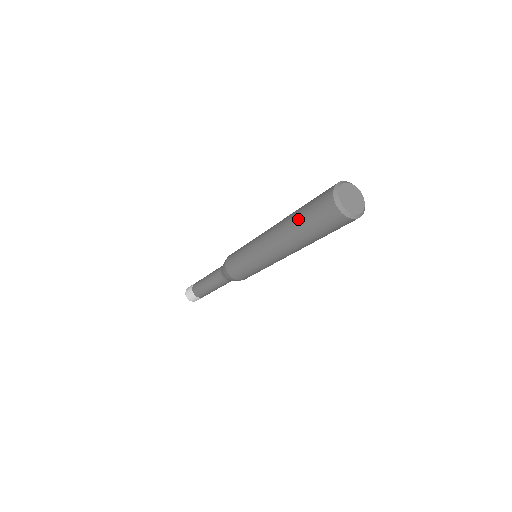
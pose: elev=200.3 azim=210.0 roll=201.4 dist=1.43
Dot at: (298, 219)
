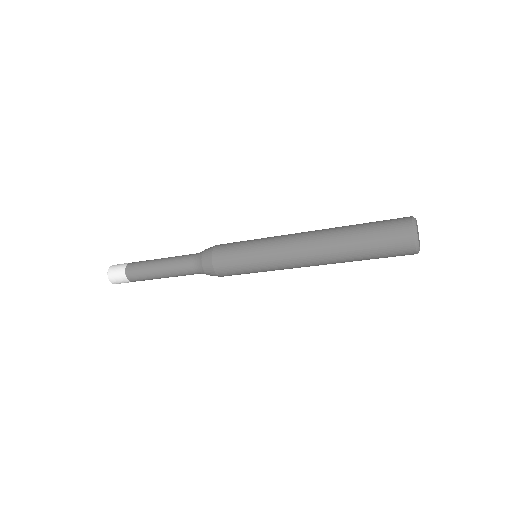
Dot at: (357, 244)
